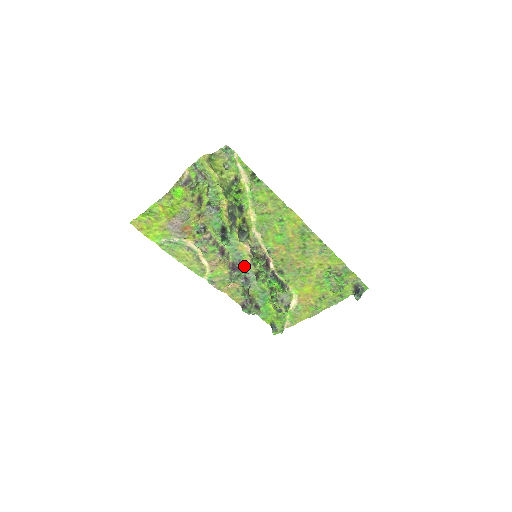
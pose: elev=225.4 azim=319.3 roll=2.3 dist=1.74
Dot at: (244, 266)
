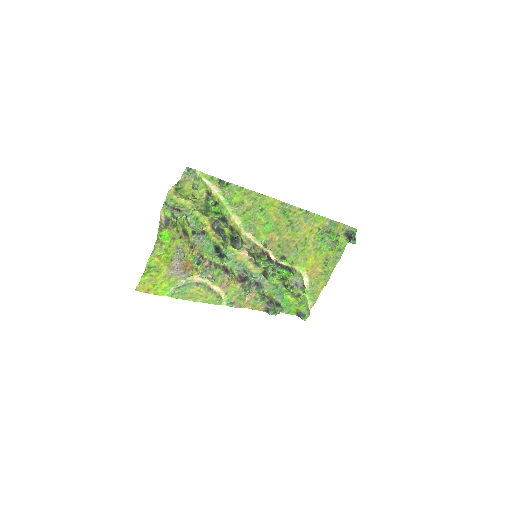
Dot at: (250, 273)
